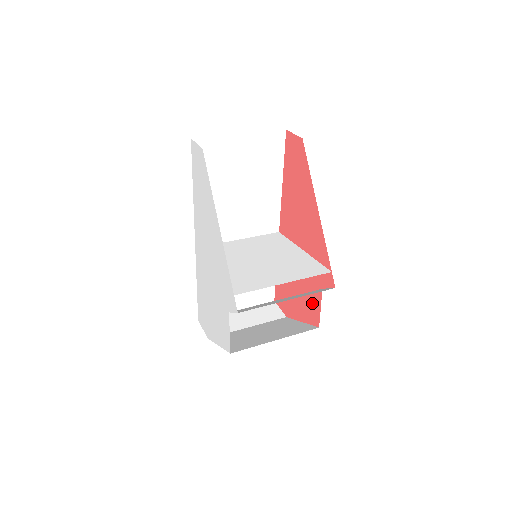
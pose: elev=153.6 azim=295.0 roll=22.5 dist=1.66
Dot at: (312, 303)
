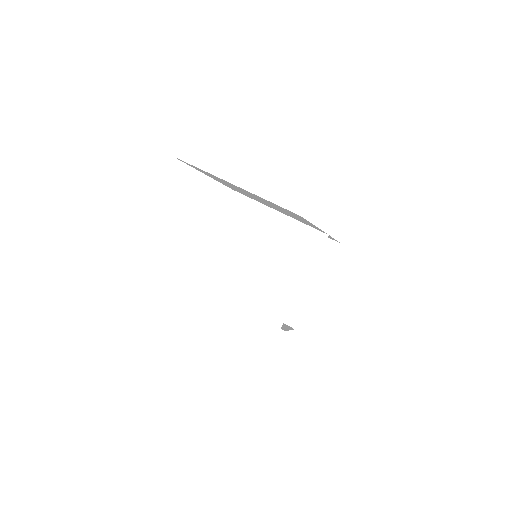
Dot at: occluded
